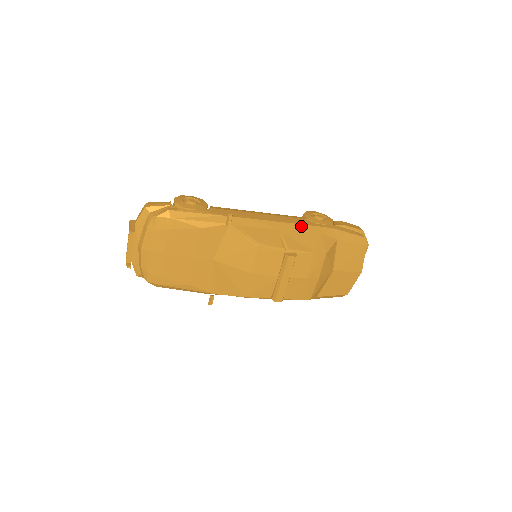
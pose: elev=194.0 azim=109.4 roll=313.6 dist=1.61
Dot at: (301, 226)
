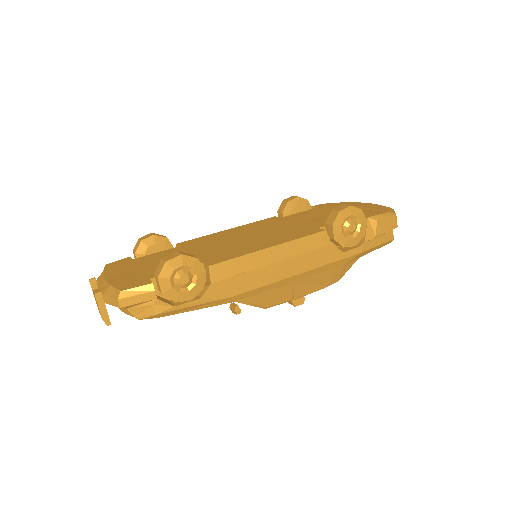
Dot at: (322, 268)
